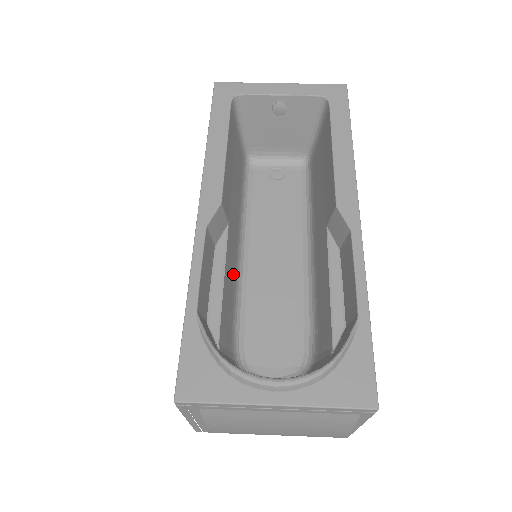
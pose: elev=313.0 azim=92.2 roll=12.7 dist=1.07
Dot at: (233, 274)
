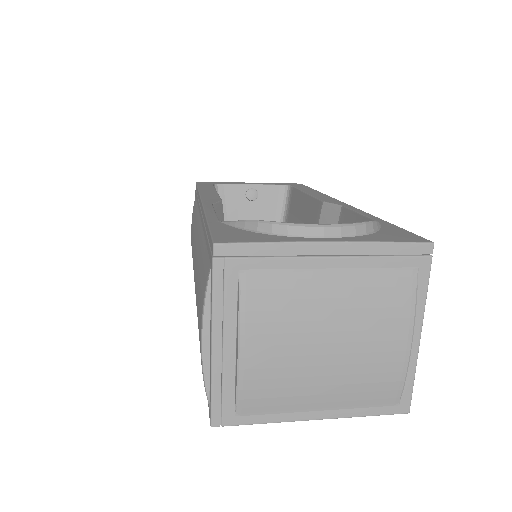
Dot at: occluded
